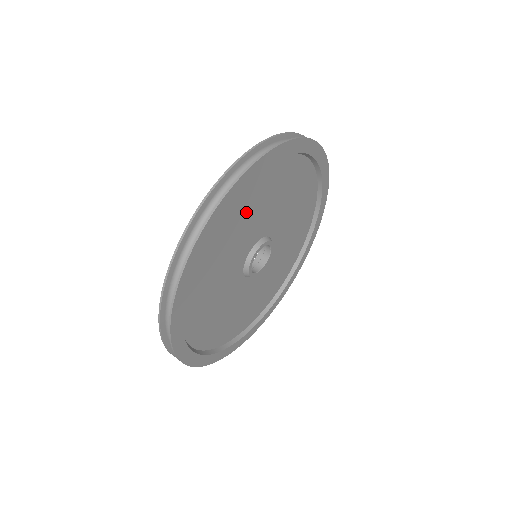
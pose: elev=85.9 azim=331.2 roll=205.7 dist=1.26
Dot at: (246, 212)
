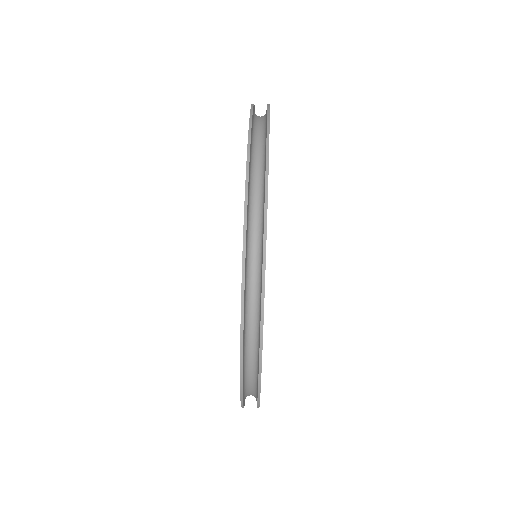
Dot at: occluded
